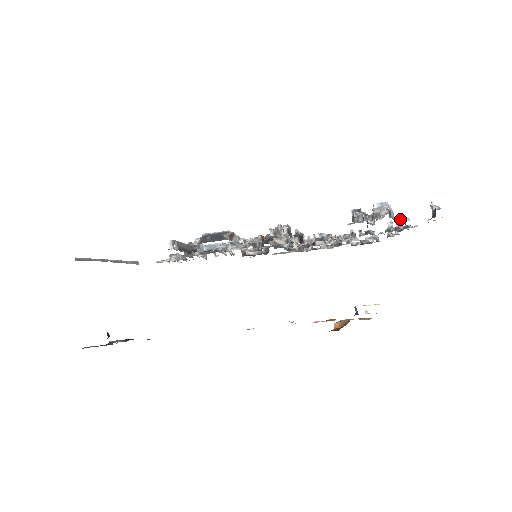
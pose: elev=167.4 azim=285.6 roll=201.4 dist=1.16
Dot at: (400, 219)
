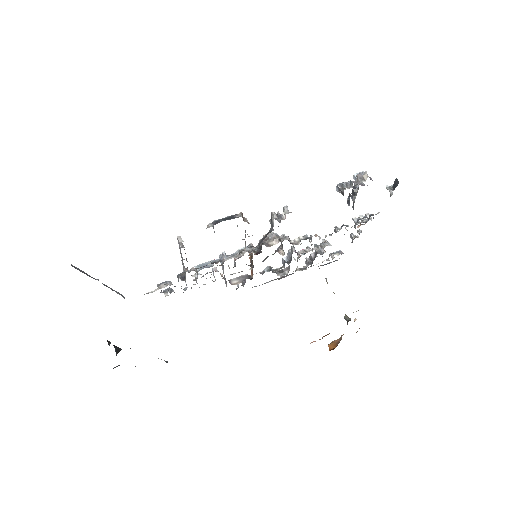
Dot at: (362, 215)
